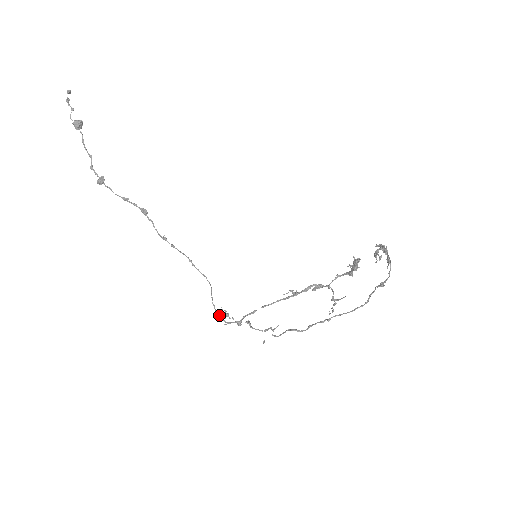
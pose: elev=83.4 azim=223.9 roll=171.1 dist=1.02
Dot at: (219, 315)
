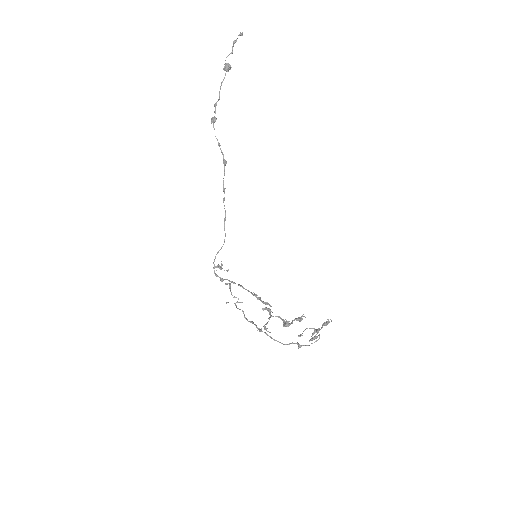
Dot at: (214, 265)
